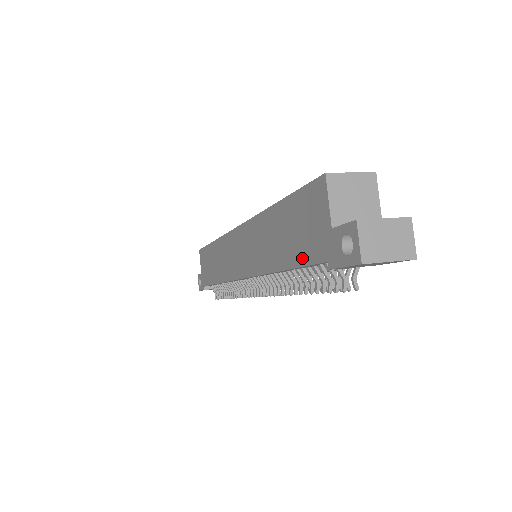
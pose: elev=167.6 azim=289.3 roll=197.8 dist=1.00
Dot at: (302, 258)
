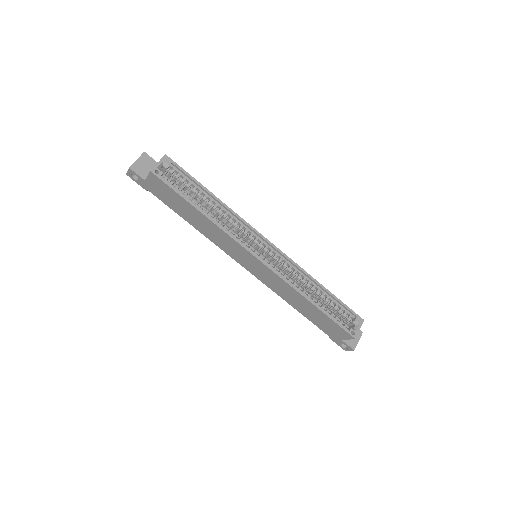
Dot at: (317, 325)
